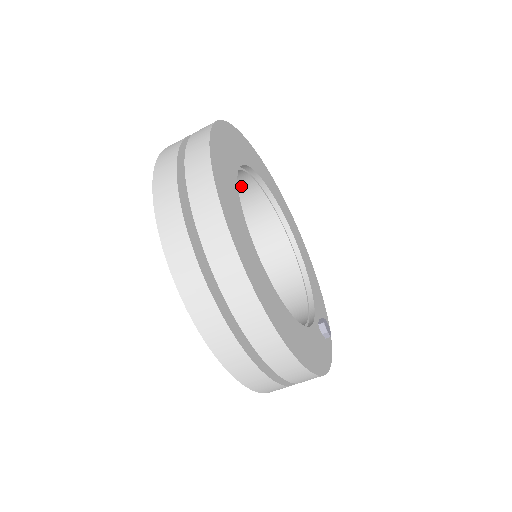
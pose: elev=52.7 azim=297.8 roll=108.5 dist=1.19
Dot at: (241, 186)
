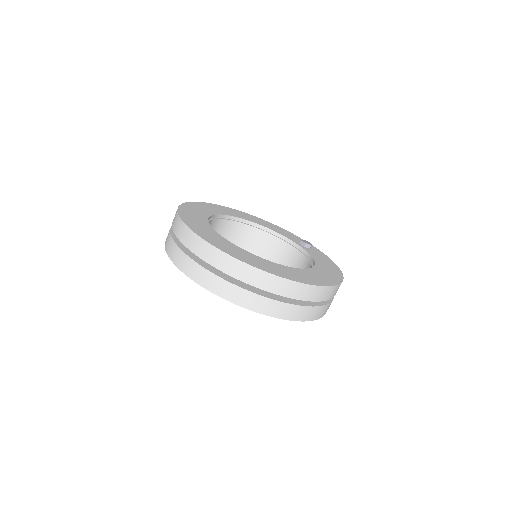
Dot at: occluded
